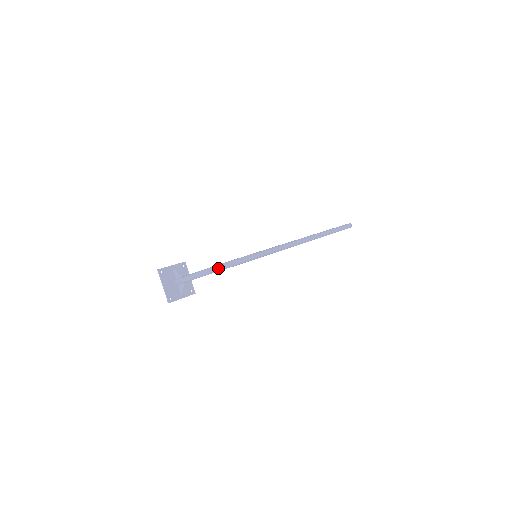
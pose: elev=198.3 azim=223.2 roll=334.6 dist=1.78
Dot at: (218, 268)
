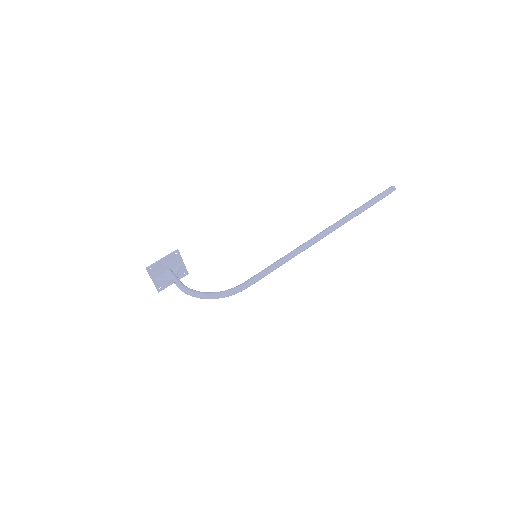
Dot at: (204, 298)
